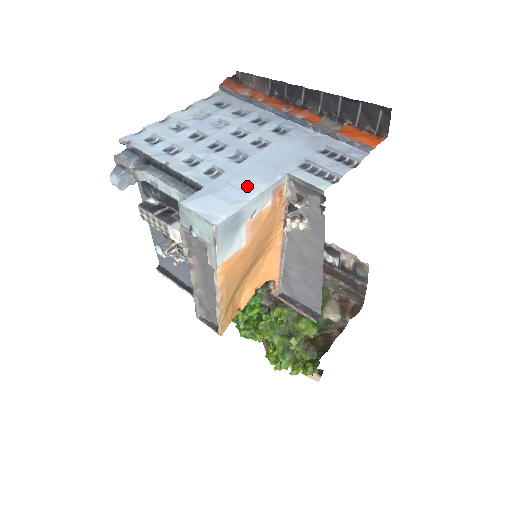
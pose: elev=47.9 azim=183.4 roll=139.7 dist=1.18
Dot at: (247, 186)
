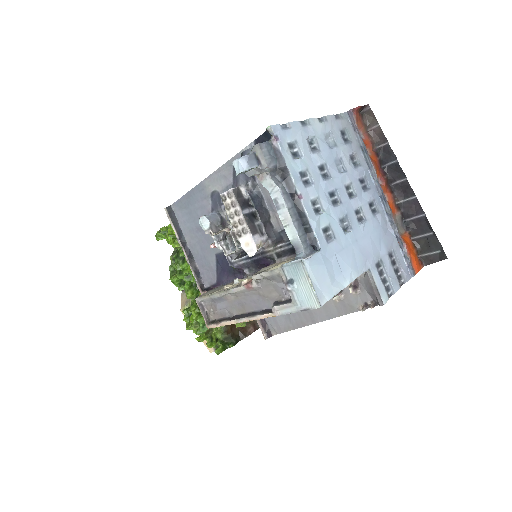
Dot at: (346, 268)
